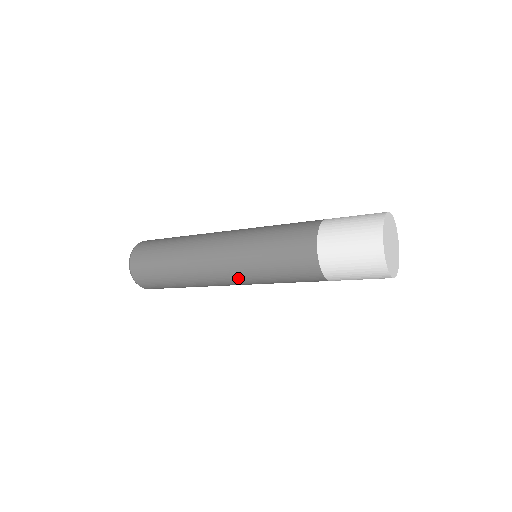
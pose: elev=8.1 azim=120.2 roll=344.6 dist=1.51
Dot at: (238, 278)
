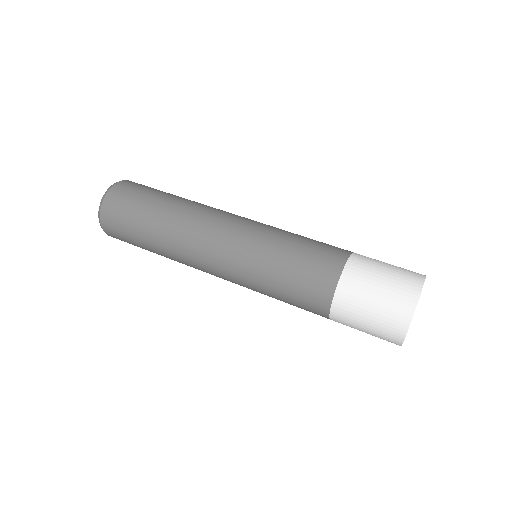
Dot at: occluded
